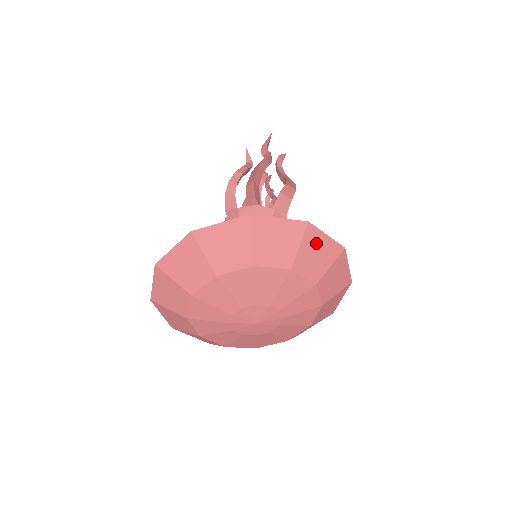
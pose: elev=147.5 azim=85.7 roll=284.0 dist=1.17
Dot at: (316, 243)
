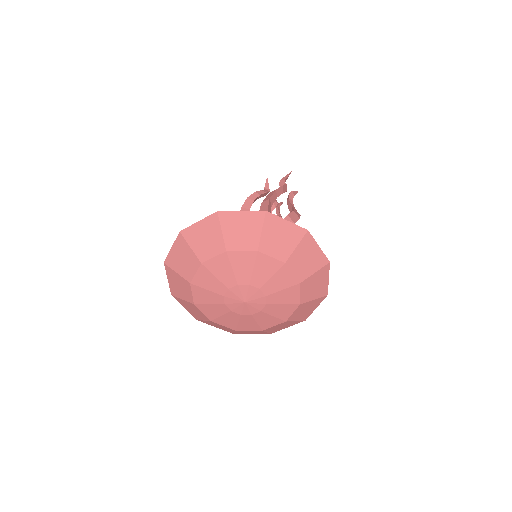
Dot at: (309, 249)
